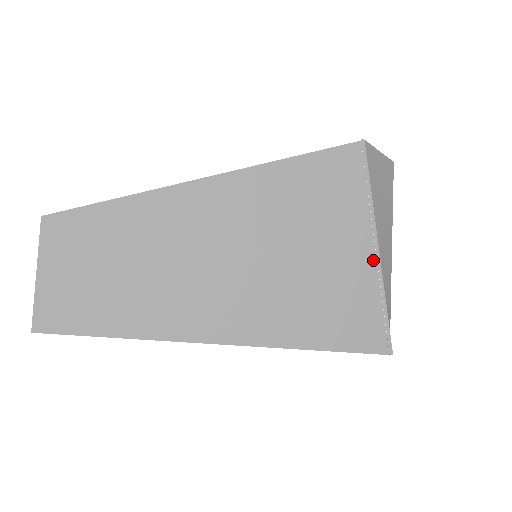
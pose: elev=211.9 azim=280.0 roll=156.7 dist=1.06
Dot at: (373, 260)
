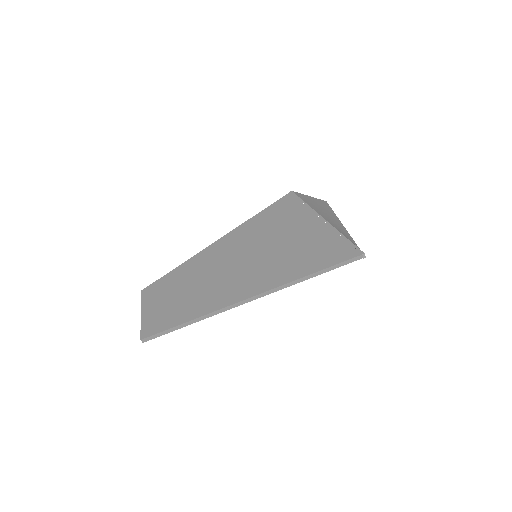
Dot at: (323, 224)
